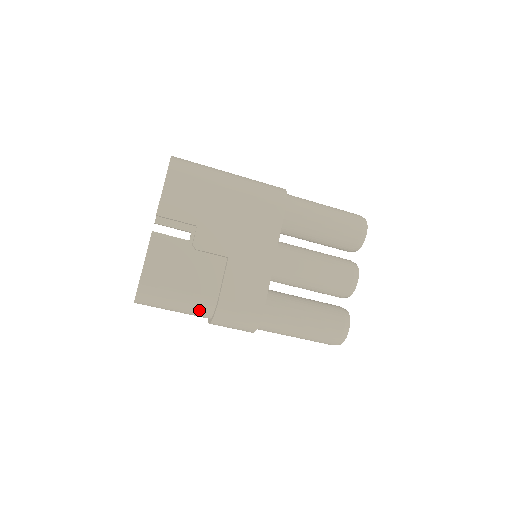
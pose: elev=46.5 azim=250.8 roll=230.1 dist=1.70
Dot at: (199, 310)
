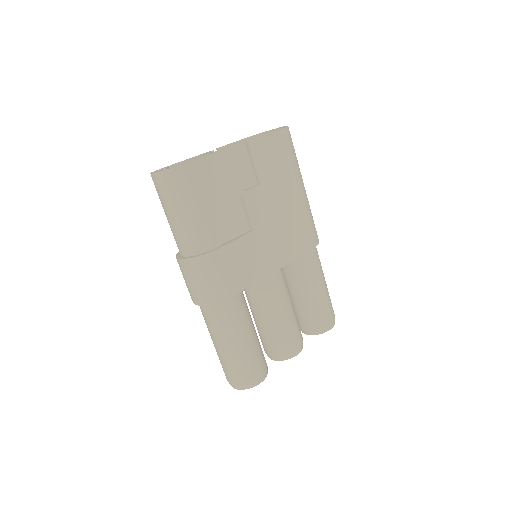
Dot at: (192, 239)
